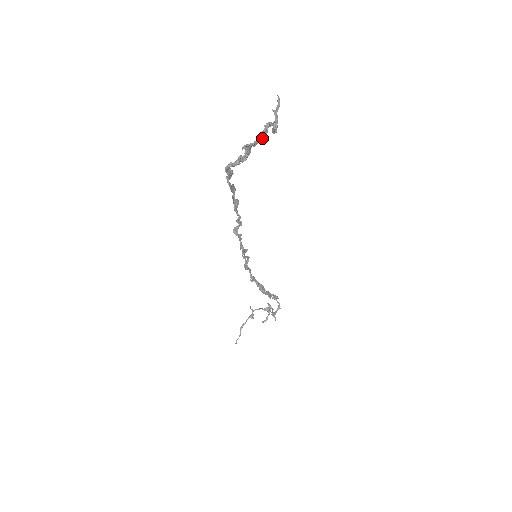
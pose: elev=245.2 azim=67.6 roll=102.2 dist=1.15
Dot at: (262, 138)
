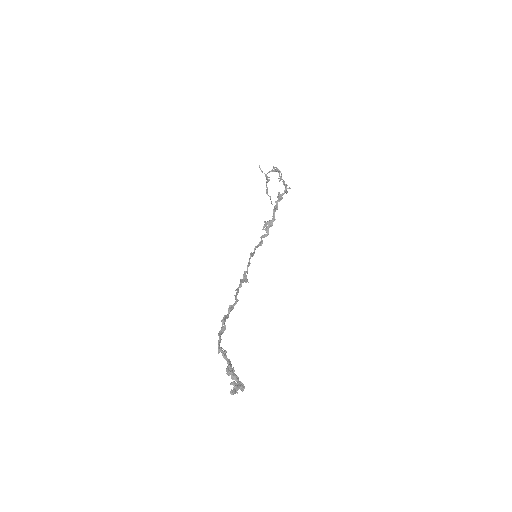
Dot at: occluded
